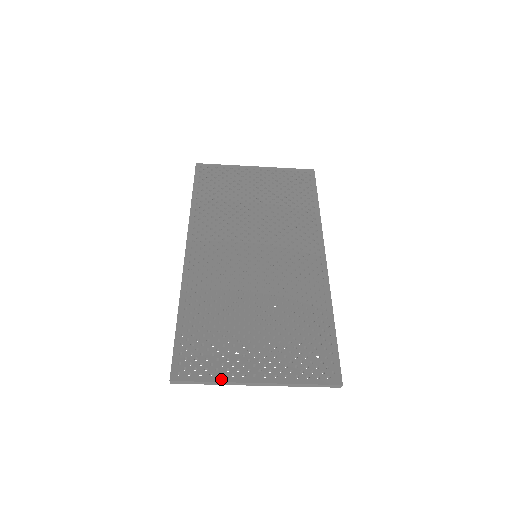
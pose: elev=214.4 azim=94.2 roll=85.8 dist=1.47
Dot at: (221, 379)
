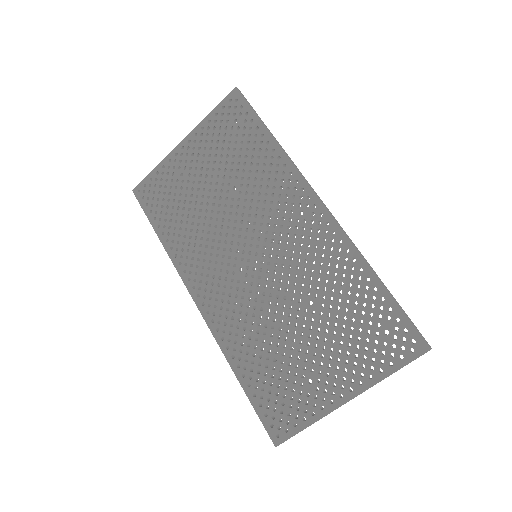
Dot at: (315, 419)
